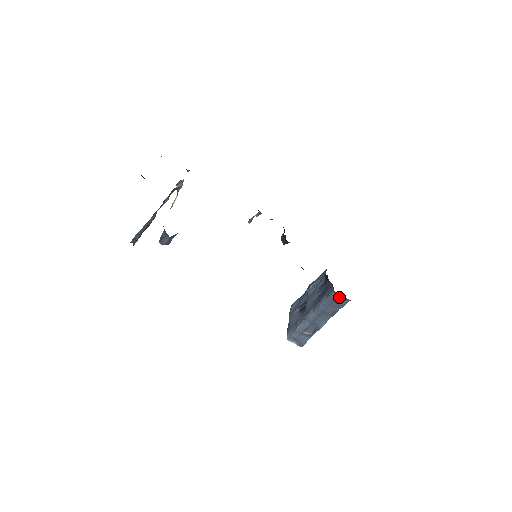
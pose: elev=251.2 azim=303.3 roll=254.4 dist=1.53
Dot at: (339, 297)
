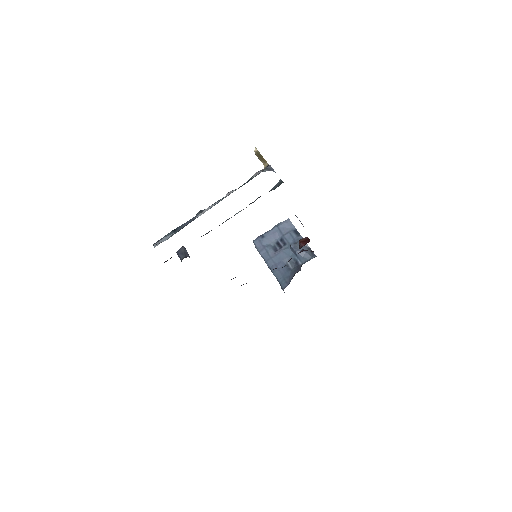
Dot at: (283, 290)
